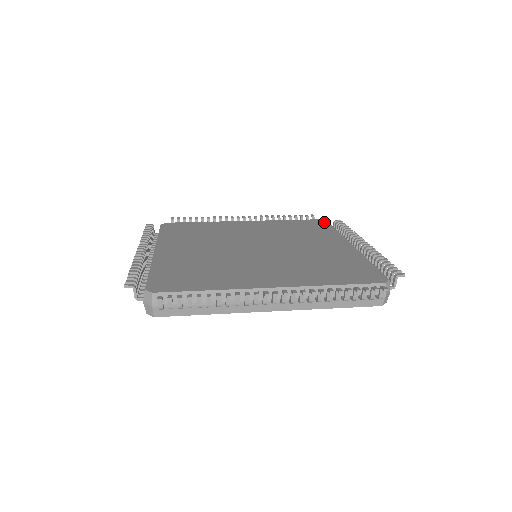
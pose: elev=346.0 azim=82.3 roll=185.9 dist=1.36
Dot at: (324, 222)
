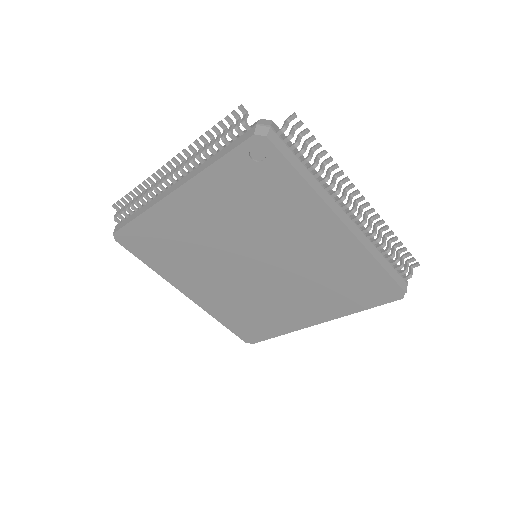
Dot at: occluded
